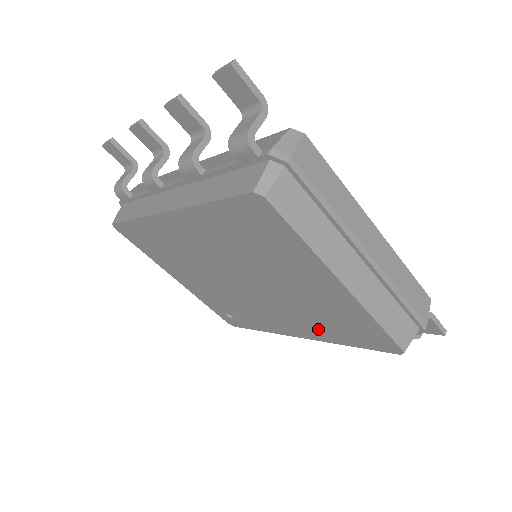
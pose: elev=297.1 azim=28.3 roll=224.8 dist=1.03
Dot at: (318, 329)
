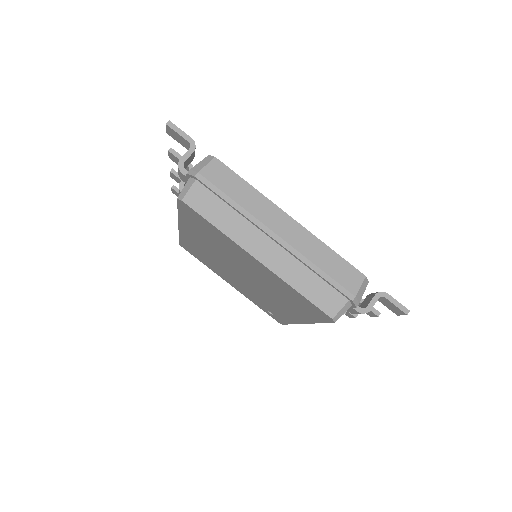
Dot at: (296, 310)
